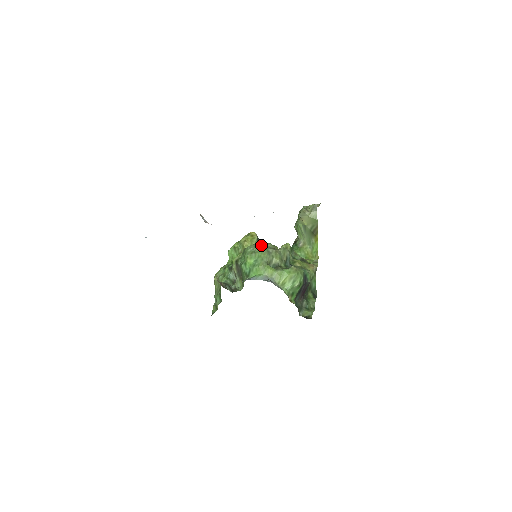
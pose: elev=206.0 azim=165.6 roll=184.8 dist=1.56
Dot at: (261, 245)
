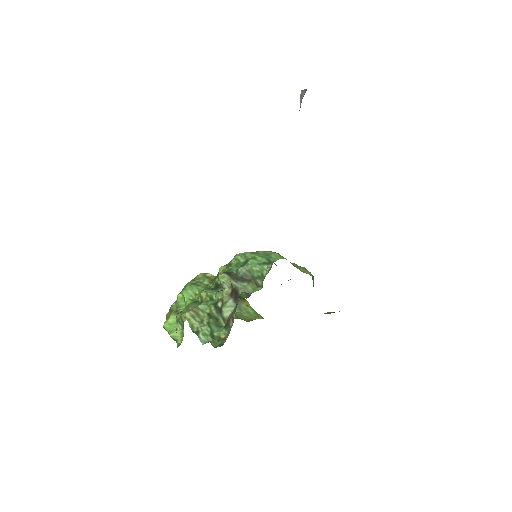
Dot at: occluded
